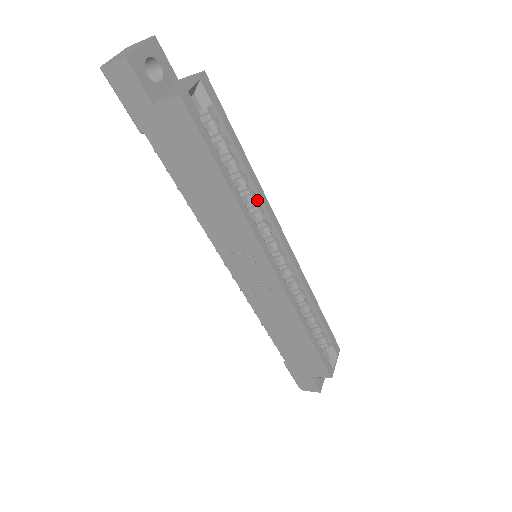
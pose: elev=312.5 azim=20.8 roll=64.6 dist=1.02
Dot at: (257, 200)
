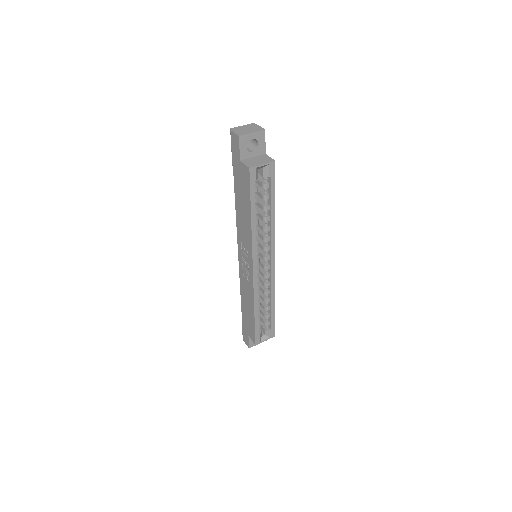
Dot at: (269, 232)
